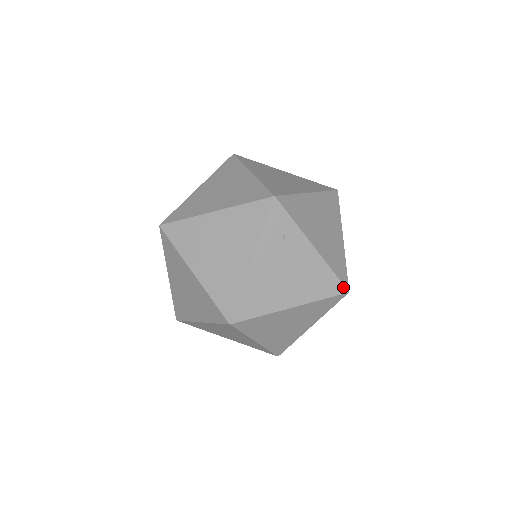
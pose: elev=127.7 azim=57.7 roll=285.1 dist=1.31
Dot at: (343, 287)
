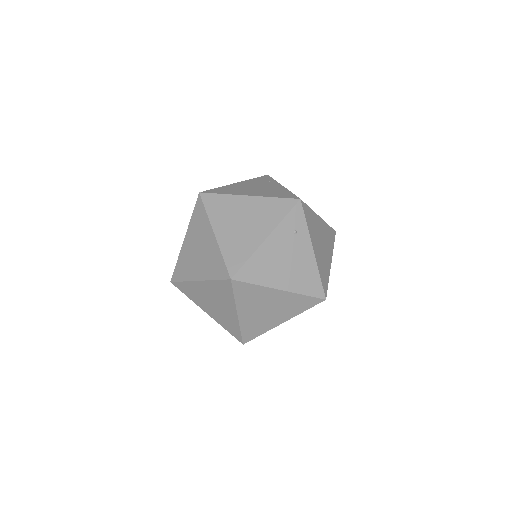
Dot at: (323, 293)
